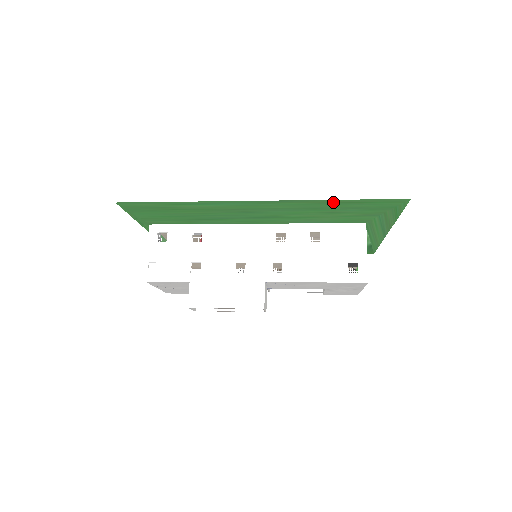
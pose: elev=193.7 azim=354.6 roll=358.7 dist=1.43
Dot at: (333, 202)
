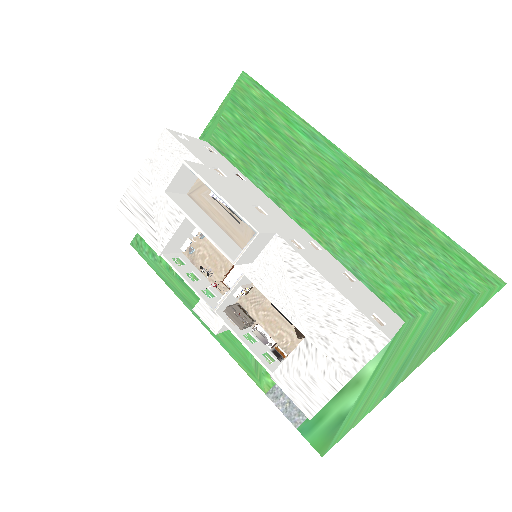
Dot at: (422, 227)
